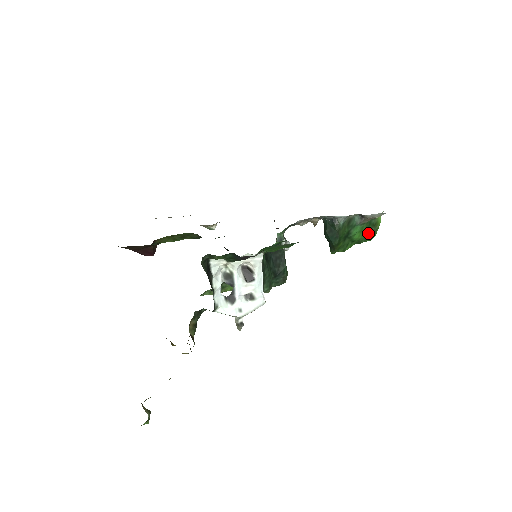
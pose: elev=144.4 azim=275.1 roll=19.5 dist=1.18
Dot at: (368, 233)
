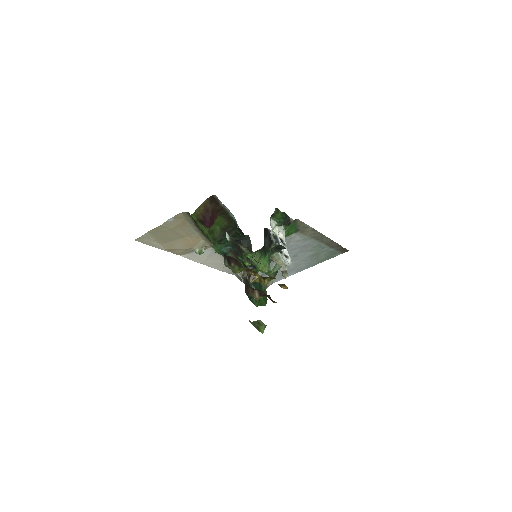
Dot at: (264, 298)
